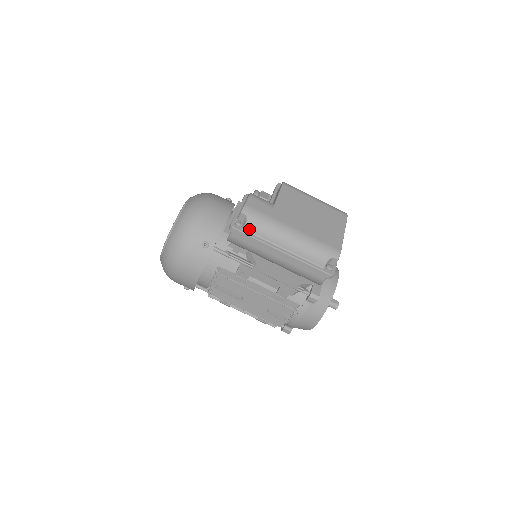
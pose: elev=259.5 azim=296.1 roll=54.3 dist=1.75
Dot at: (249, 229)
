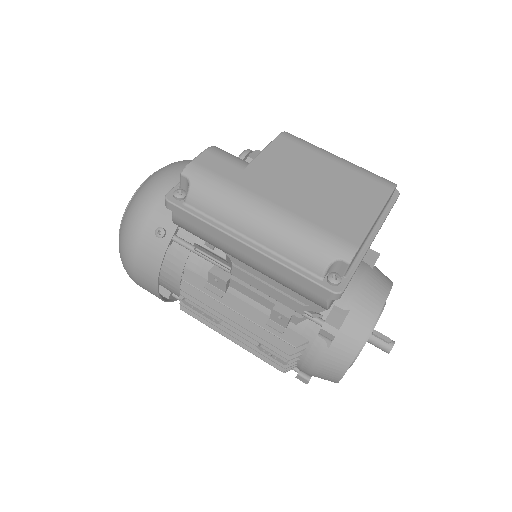
Dot at: (193, 203)
